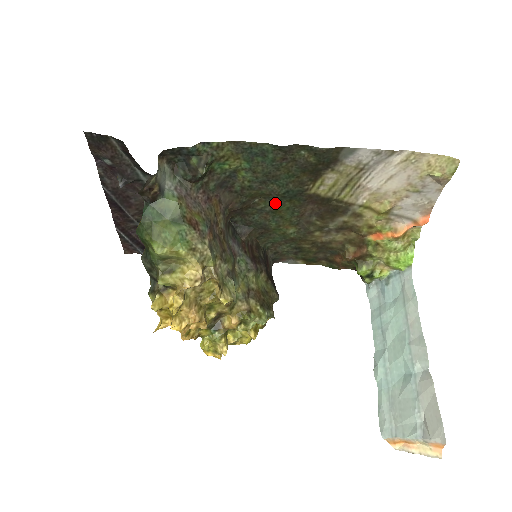
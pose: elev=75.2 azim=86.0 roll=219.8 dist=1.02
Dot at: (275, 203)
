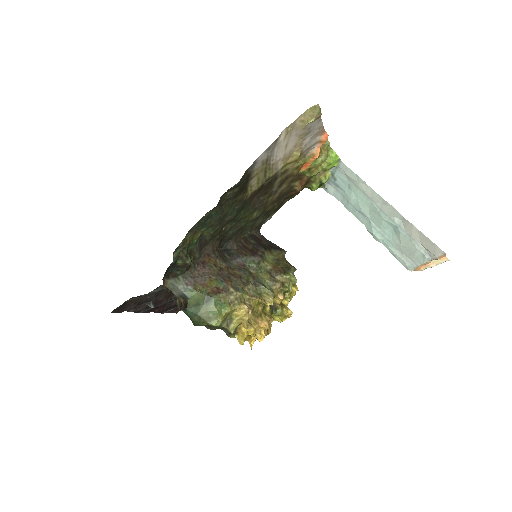
Dot at: (235, 219)
